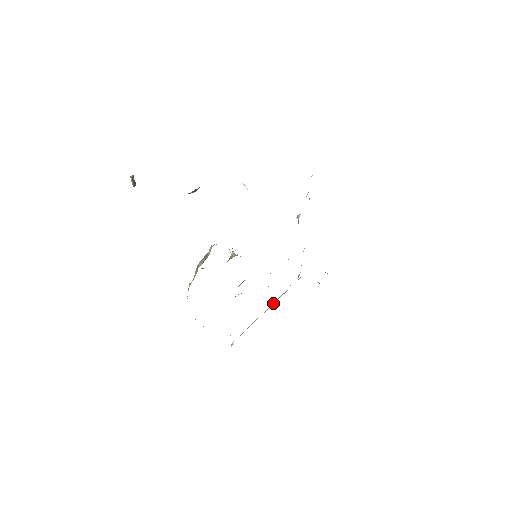
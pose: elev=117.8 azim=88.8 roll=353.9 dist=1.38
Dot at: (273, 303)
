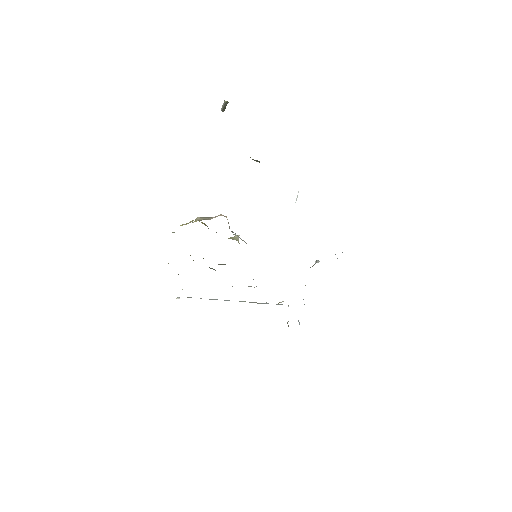
Dot at: (240, 301)
